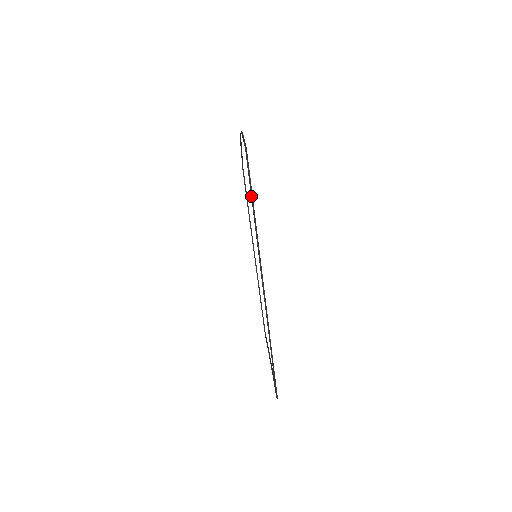
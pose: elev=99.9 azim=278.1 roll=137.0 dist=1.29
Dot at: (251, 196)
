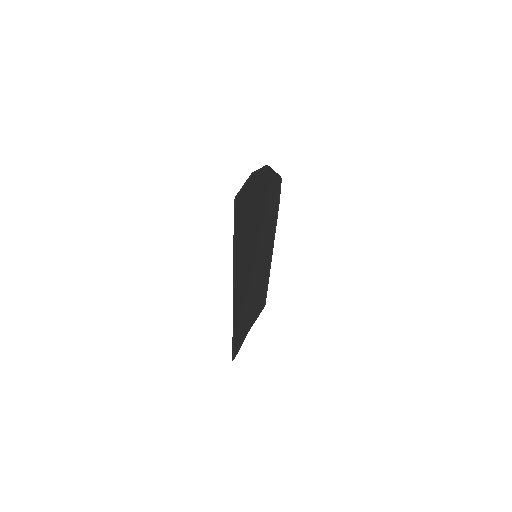
Dot at: (234, 229)
